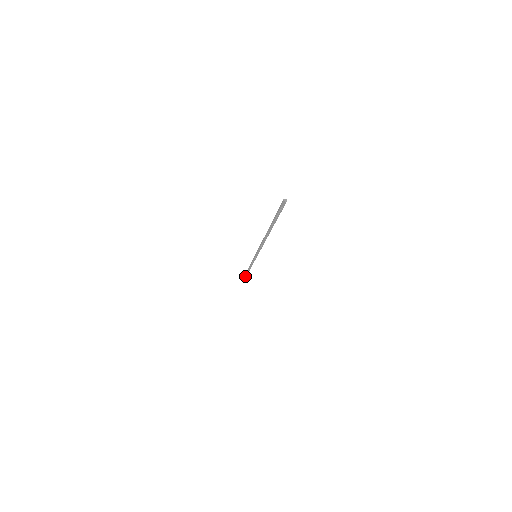
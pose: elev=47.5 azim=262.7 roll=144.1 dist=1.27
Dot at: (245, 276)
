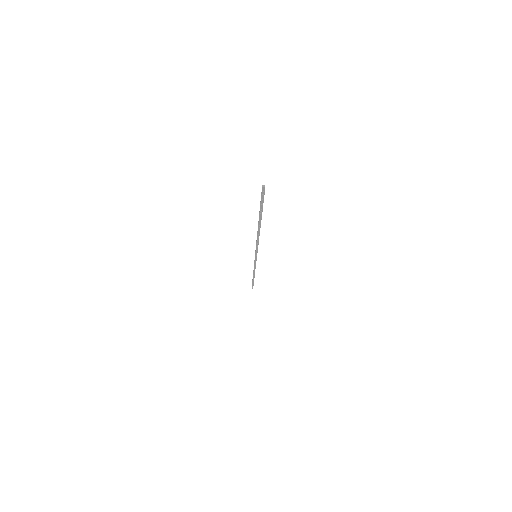
Dot at: (253, 282)
